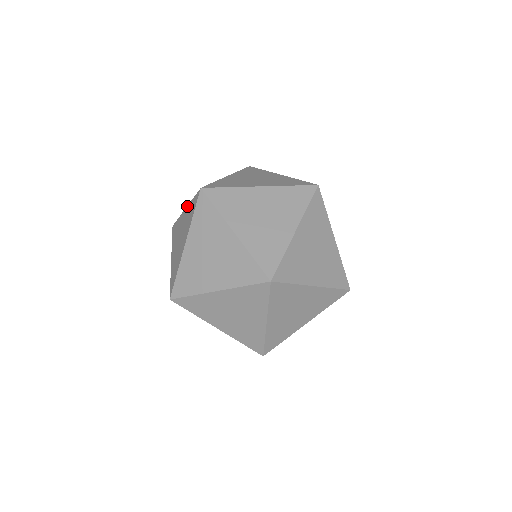
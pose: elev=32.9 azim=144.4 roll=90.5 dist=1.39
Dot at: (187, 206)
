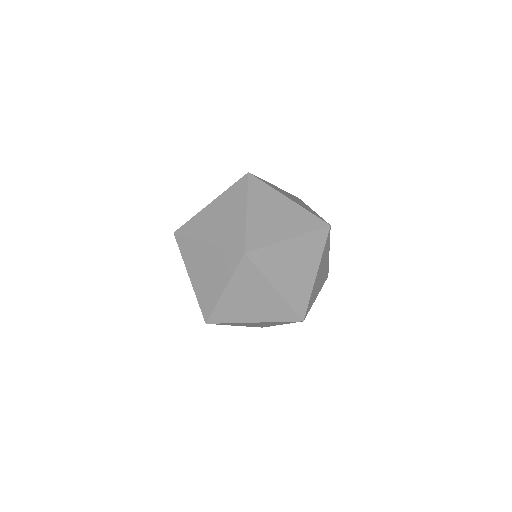
Dot at: occluded
